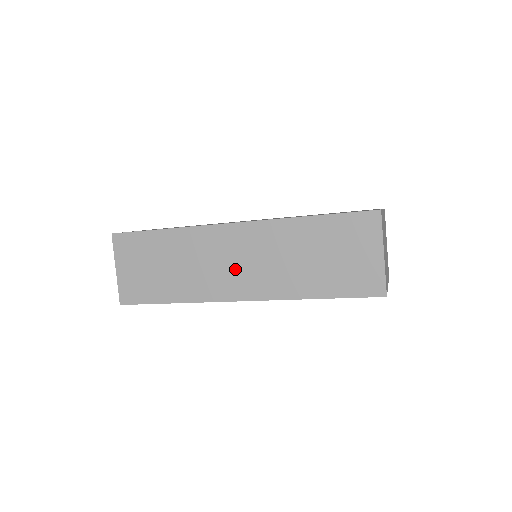
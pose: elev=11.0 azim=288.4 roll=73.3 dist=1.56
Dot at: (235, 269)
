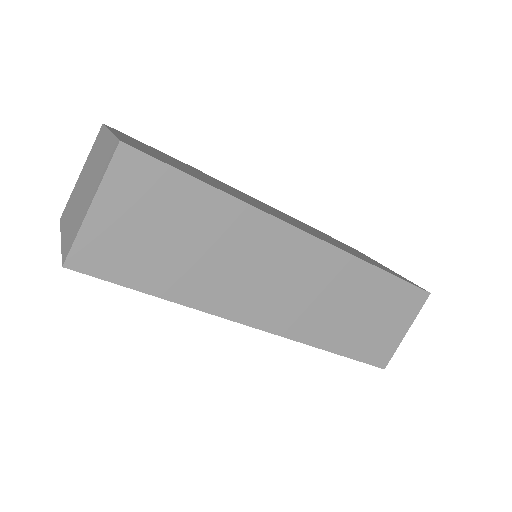
Dot at: (278, 290)
